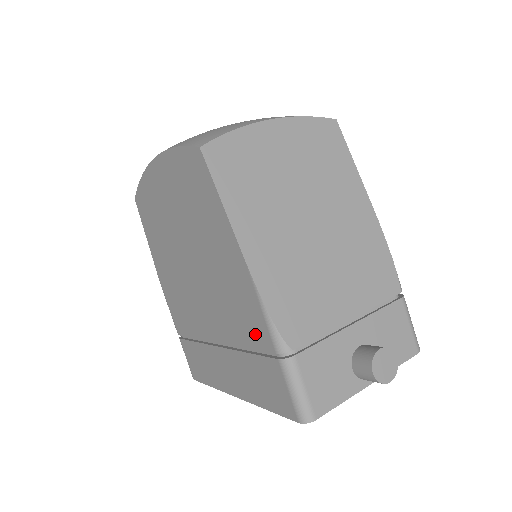
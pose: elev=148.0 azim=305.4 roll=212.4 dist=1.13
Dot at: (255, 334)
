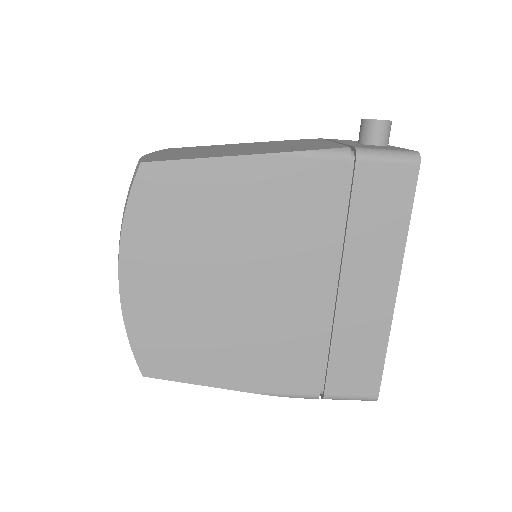
Dot at: (329, 188)
